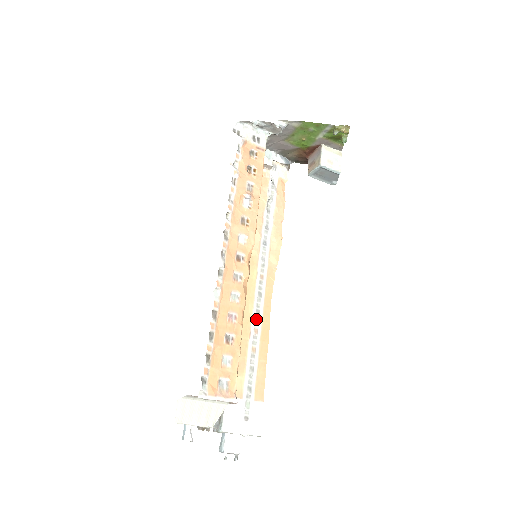
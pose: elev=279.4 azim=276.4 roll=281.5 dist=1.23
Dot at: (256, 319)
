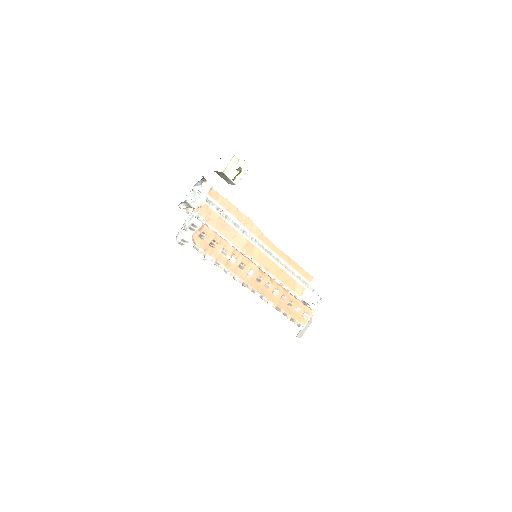
Dot at: (279, 262)
